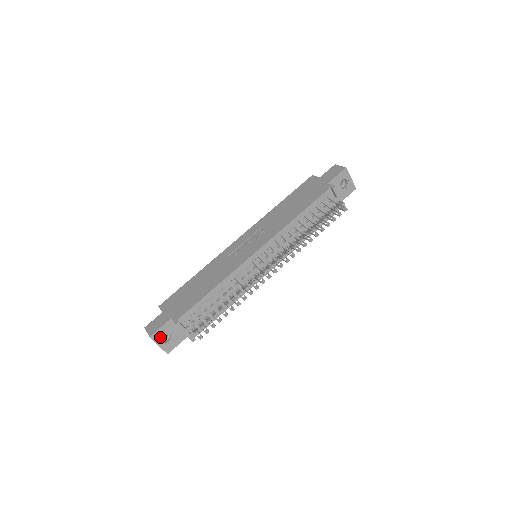
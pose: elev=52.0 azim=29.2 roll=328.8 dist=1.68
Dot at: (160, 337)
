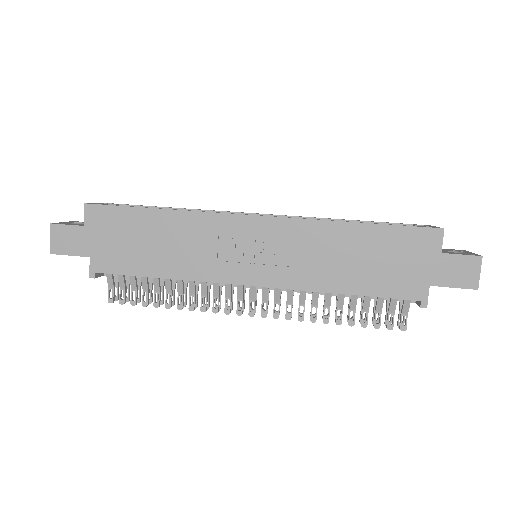
Dot at: occluded
